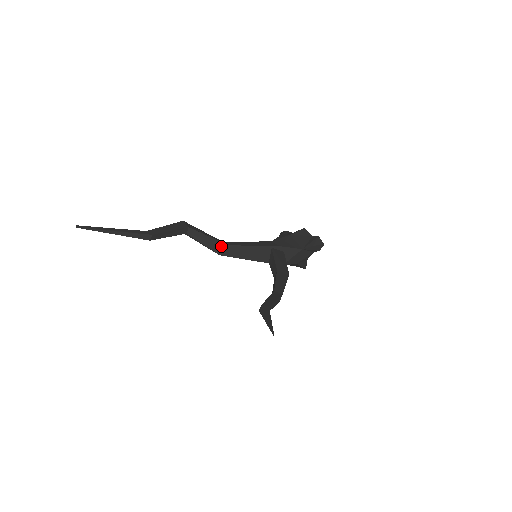
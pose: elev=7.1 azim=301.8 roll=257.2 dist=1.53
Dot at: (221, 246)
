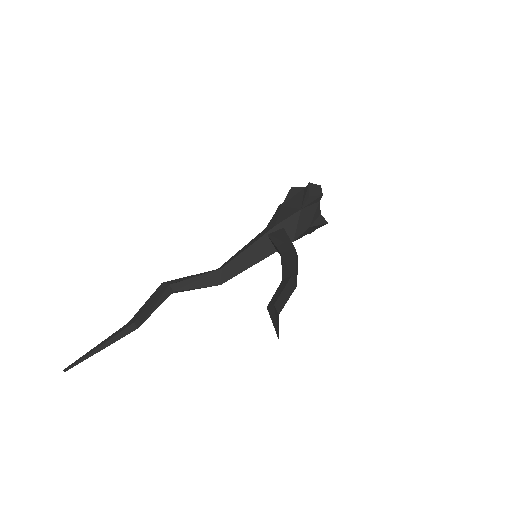
Dot at: (214, 276)
